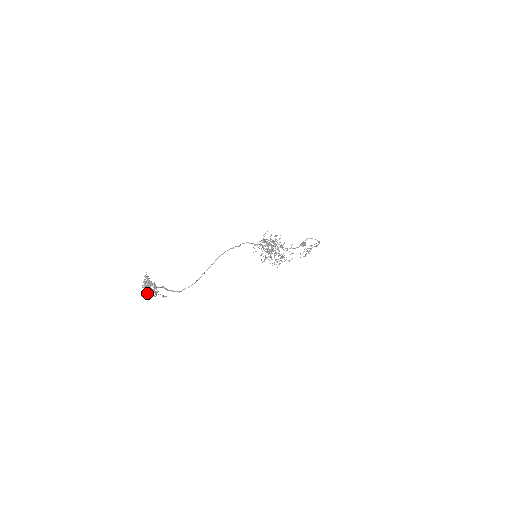
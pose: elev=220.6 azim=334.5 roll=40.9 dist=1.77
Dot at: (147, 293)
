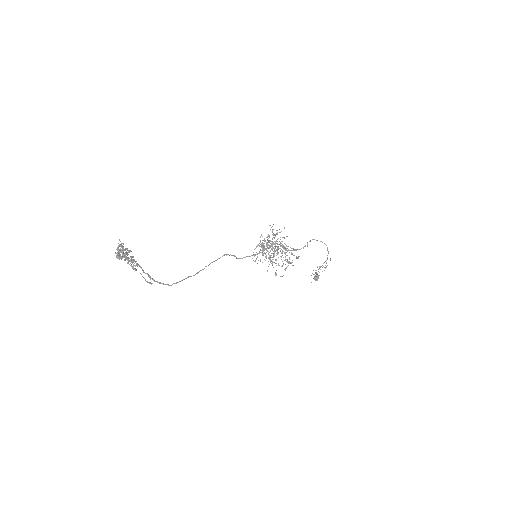
Dot at: (122, 257)
